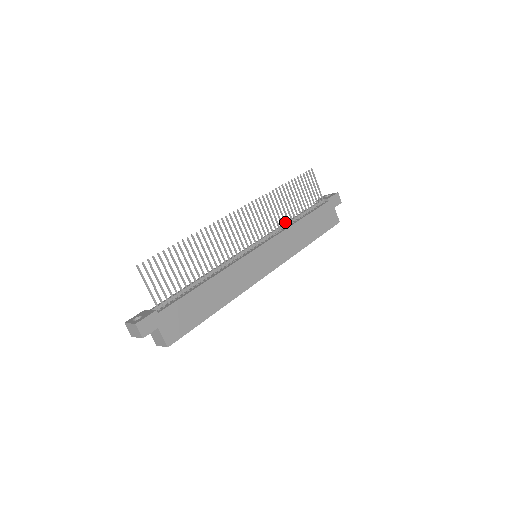
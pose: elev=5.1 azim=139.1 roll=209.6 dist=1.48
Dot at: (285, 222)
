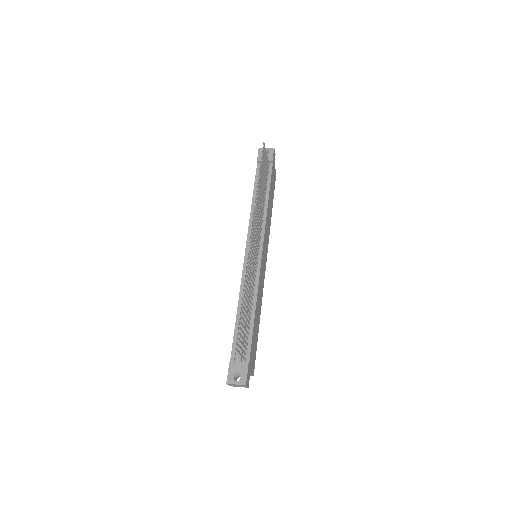
Dot at: occluded
